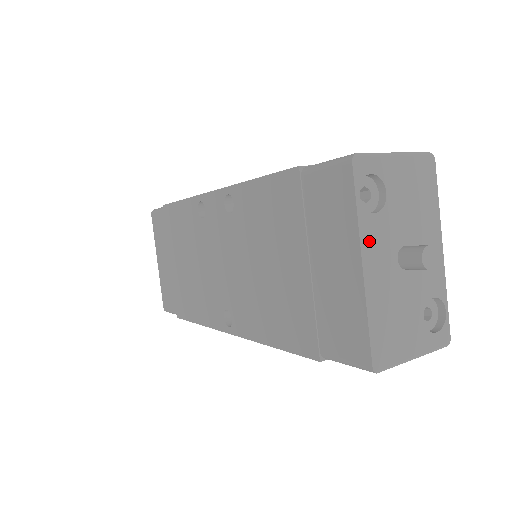
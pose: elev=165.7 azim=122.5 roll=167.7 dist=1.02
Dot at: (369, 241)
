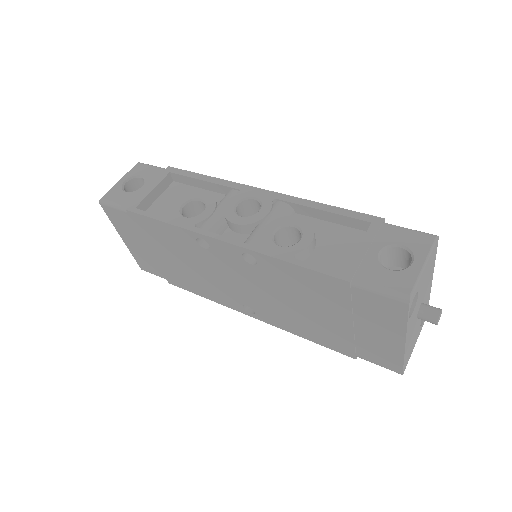
Dot at: (409, 329)
